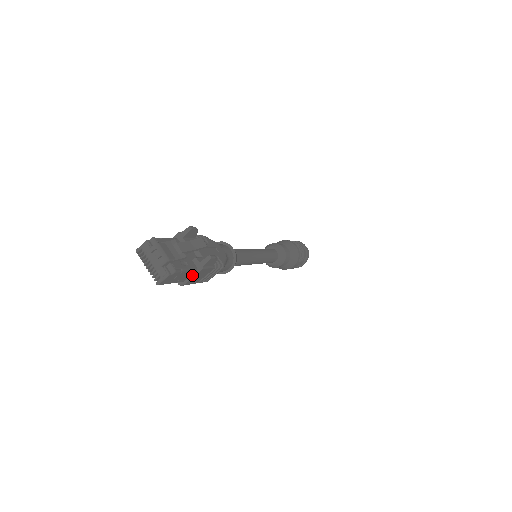
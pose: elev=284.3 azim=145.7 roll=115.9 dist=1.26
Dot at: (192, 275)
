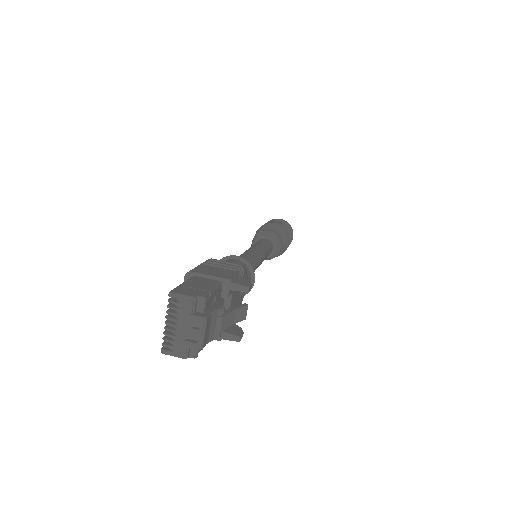
Dot at: occluded
